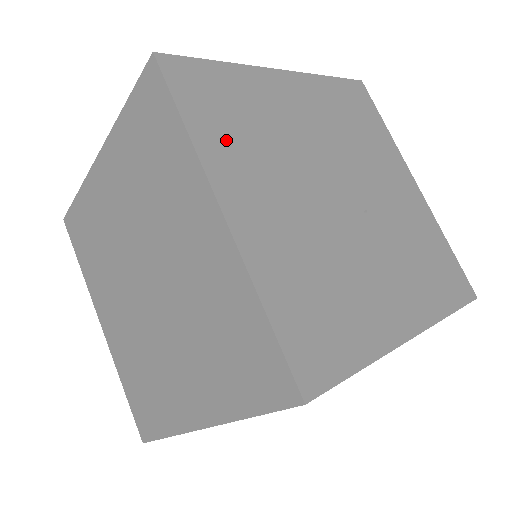
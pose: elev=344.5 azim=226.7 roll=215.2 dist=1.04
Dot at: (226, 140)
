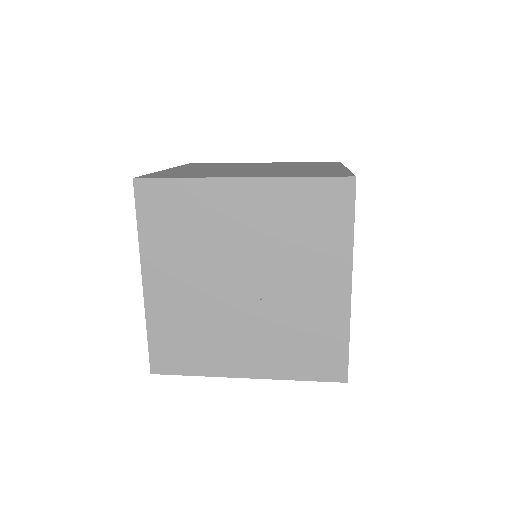
Dot at: (162, 239)
